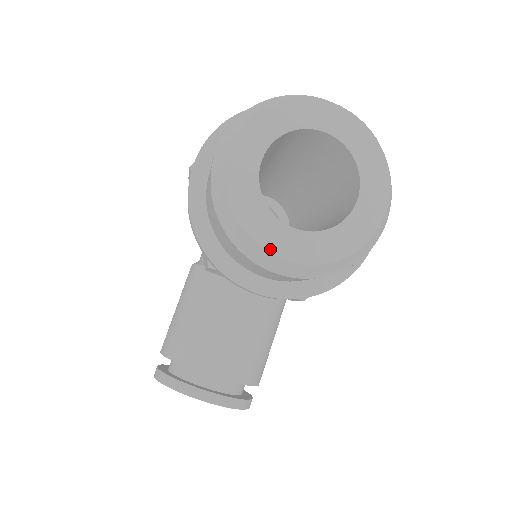
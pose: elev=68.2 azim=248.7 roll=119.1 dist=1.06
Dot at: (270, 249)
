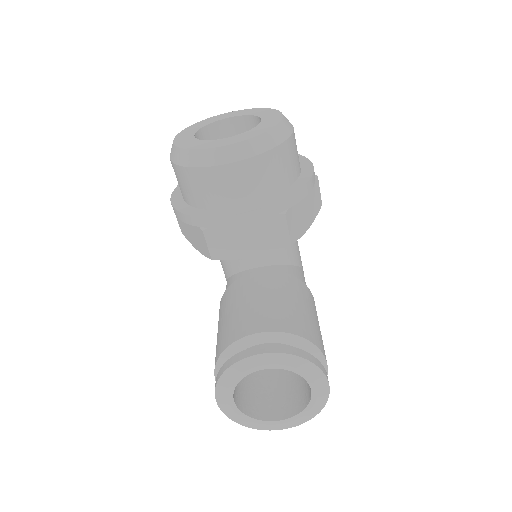
Dot at: (214, 147)
